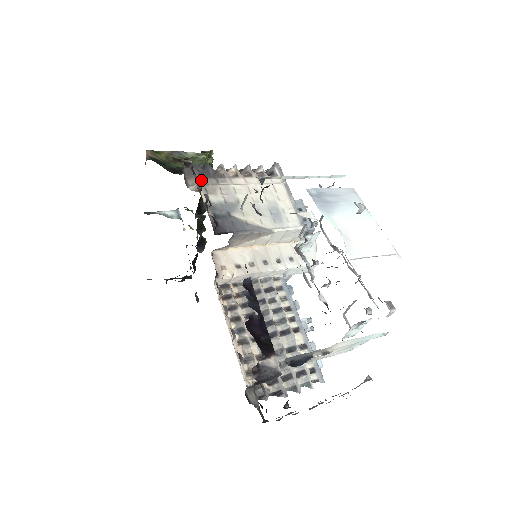
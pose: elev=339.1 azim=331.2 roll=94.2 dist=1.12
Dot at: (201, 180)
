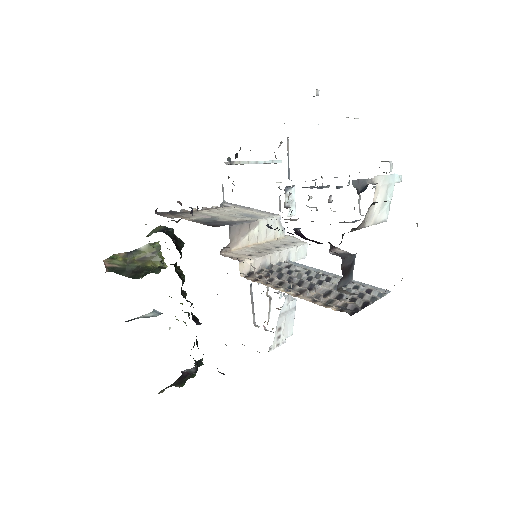
Dot at: (174, 215)
